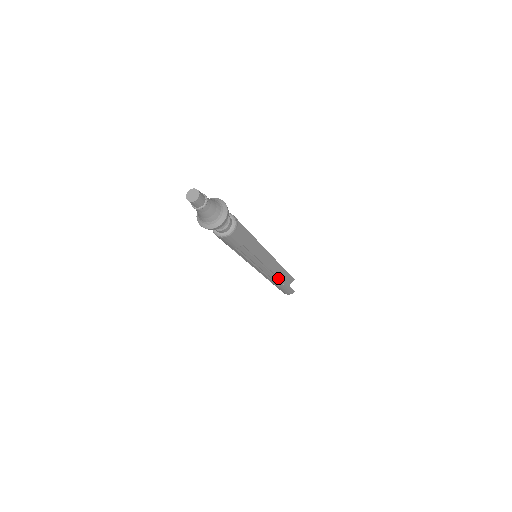
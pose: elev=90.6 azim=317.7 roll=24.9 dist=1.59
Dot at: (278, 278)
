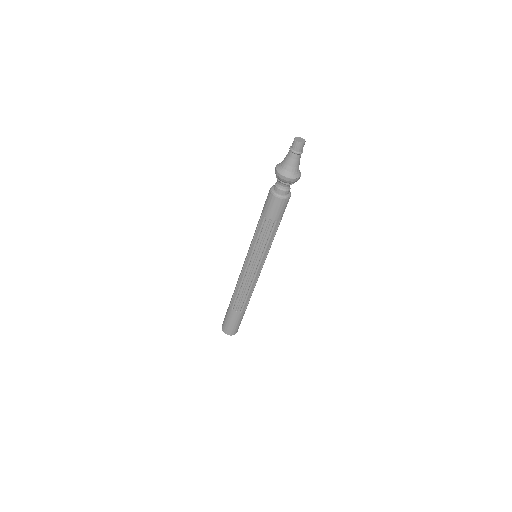
Dot at: (249, 297)
